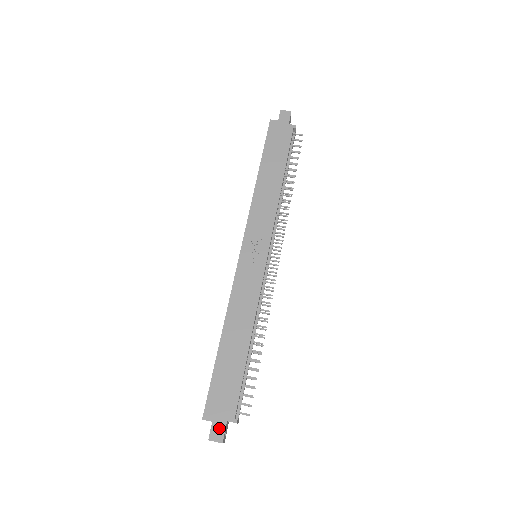
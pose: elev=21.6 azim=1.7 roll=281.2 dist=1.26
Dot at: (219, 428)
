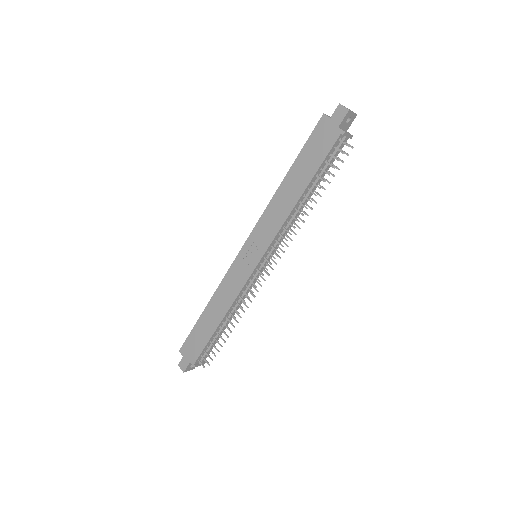
Dot at: (185, 363)
